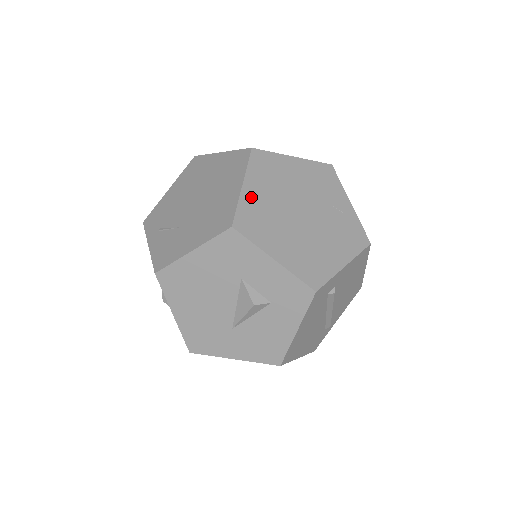
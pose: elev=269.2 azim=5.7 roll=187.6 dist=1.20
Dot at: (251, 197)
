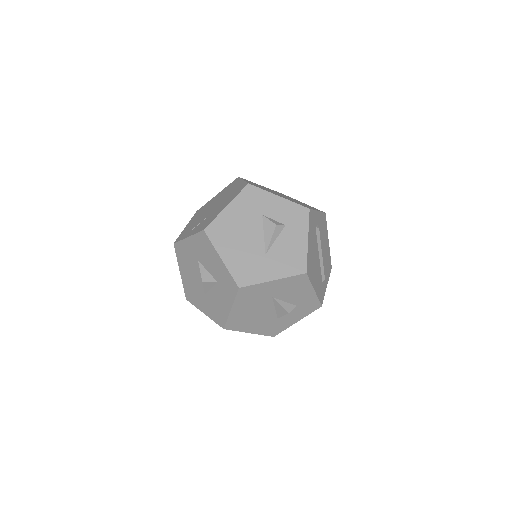
Dot at: (251, 183)
